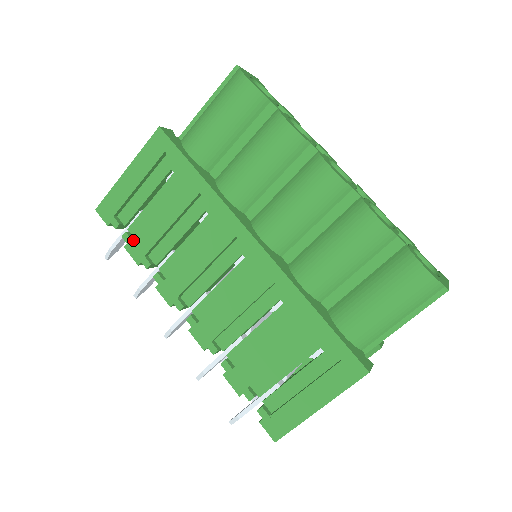
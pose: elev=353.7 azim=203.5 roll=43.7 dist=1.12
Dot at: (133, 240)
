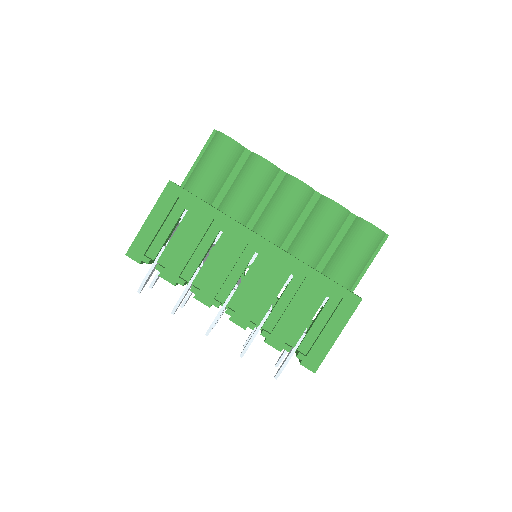
Dot at: (166, 268)
